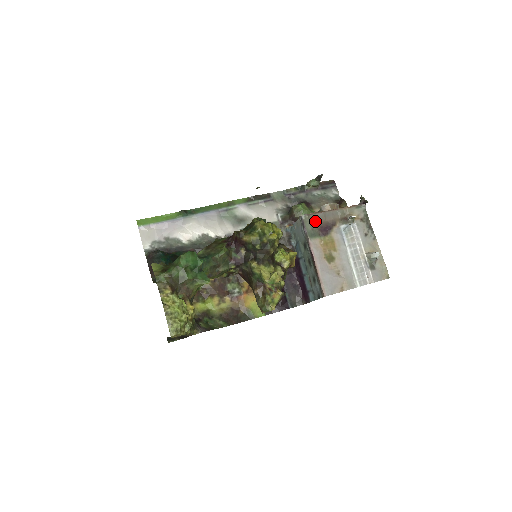
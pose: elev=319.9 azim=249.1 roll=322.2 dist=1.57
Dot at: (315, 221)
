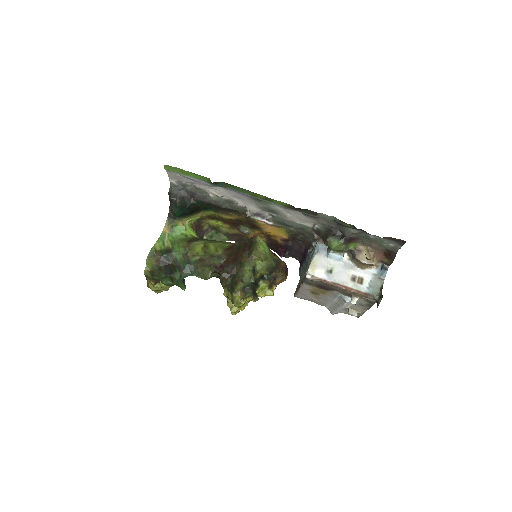
Dot at: (317, 282)
